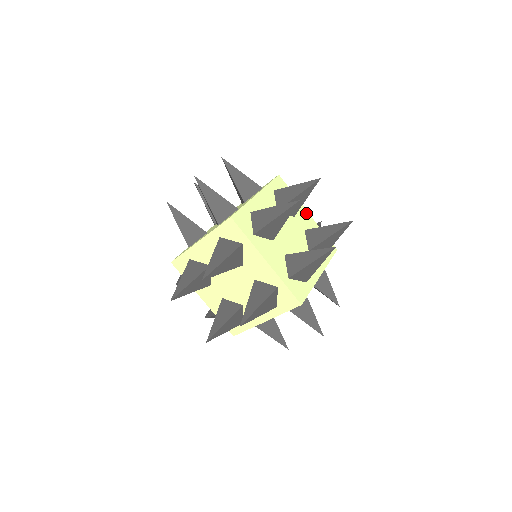
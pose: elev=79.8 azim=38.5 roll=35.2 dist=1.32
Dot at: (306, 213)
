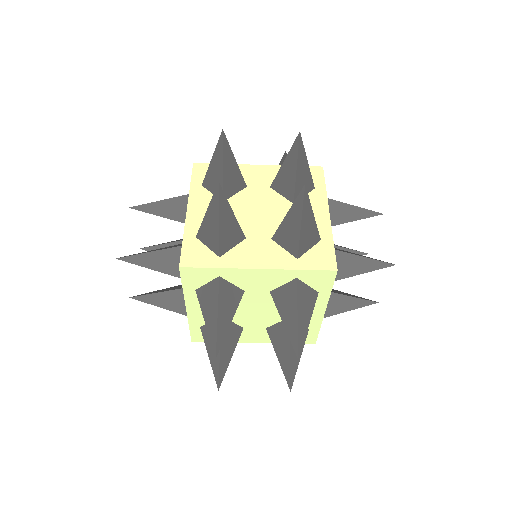
Dot at: (255, 272)
